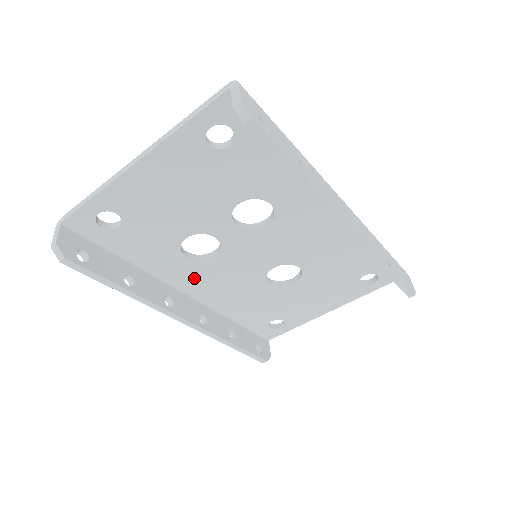
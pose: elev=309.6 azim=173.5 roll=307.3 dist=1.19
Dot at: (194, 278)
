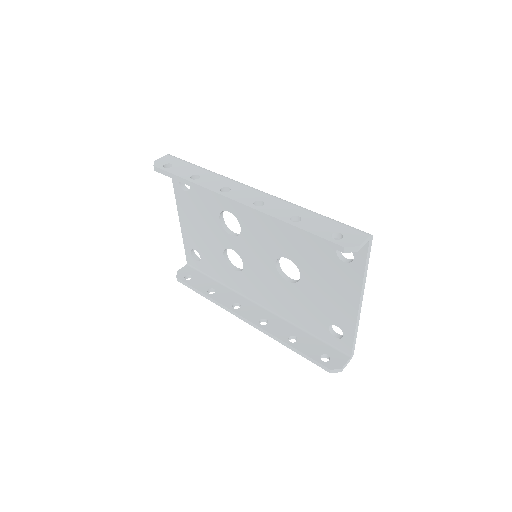
Dot at: (251, 288)
